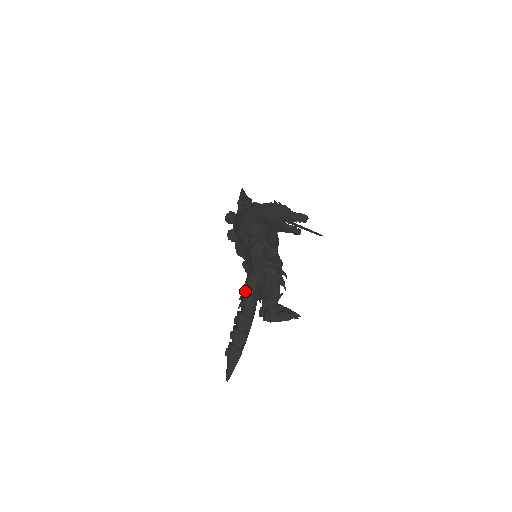
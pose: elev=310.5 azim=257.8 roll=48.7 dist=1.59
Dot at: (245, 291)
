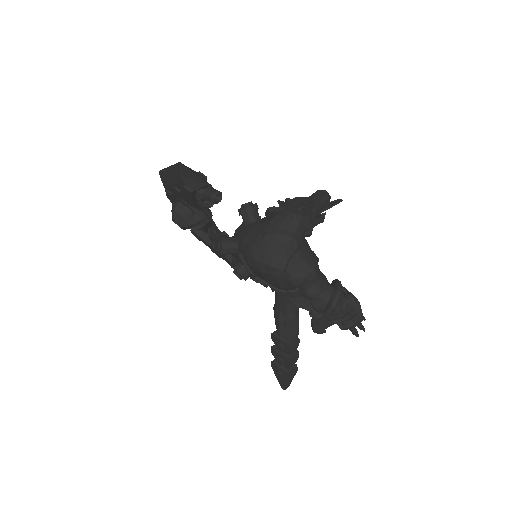
Dot at: (288, 323)
